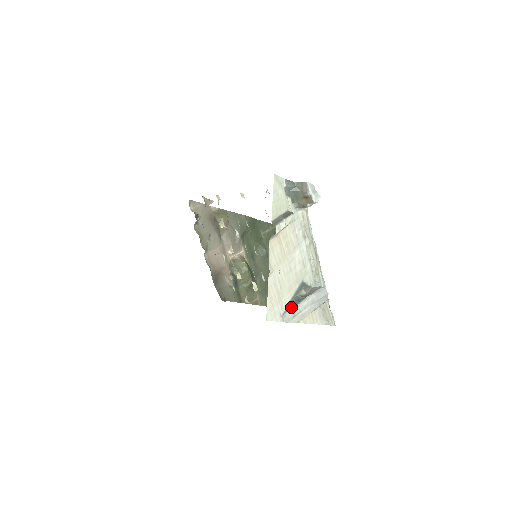
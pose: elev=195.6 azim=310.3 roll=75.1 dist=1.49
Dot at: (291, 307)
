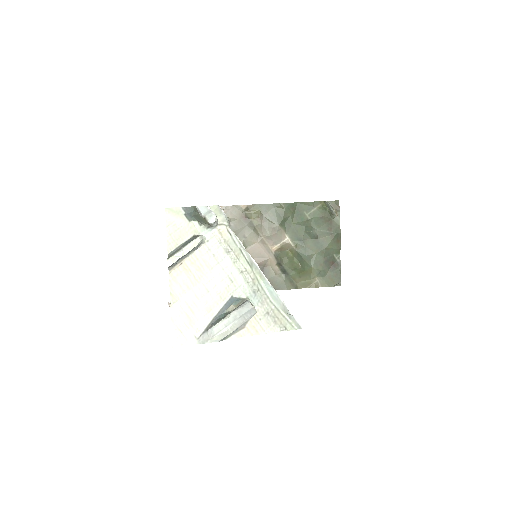
Dot at: (209, 328)
